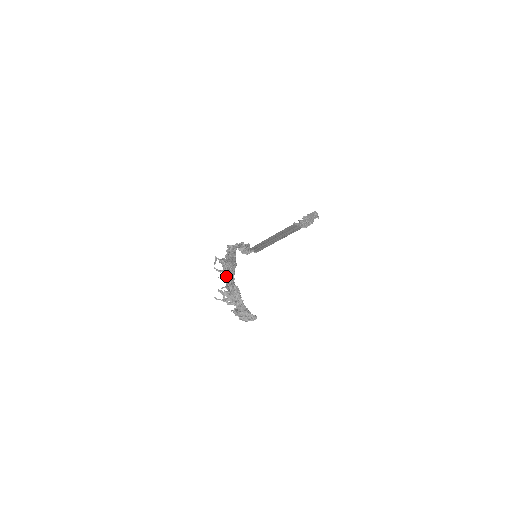
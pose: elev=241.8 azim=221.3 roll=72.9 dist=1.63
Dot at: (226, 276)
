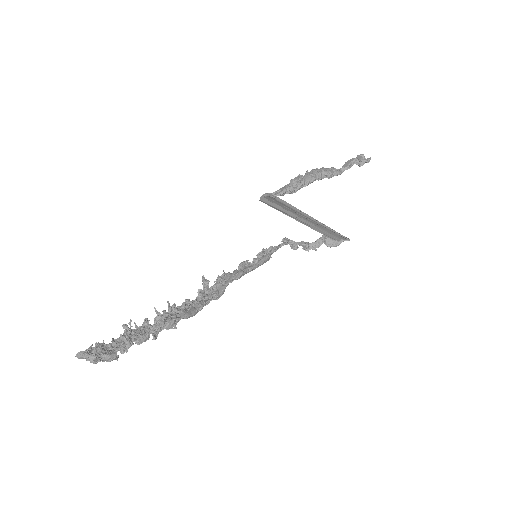
Dot at: occluded
